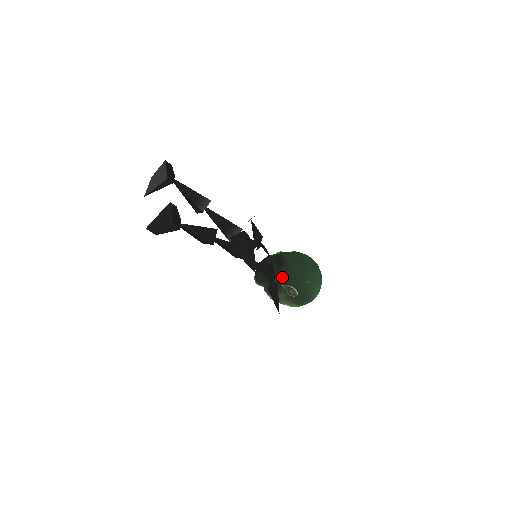
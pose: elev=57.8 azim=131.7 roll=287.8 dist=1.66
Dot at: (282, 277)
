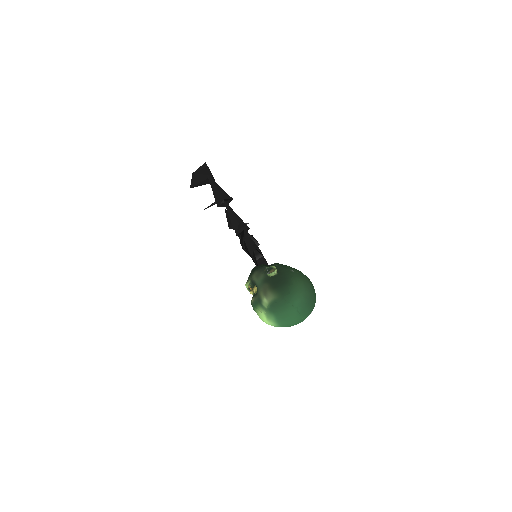
Dot at: (269, 266)
